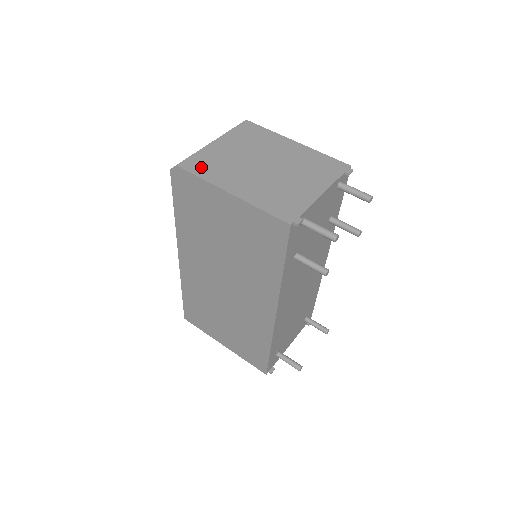
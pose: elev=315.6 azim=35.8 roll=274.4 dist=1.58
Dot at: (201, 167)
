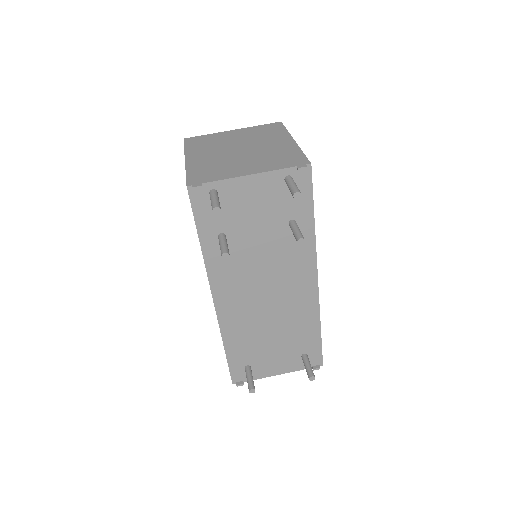
Dot at: (196, 142)
